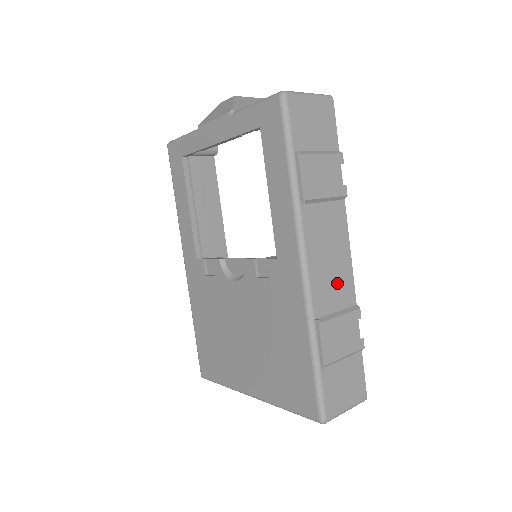
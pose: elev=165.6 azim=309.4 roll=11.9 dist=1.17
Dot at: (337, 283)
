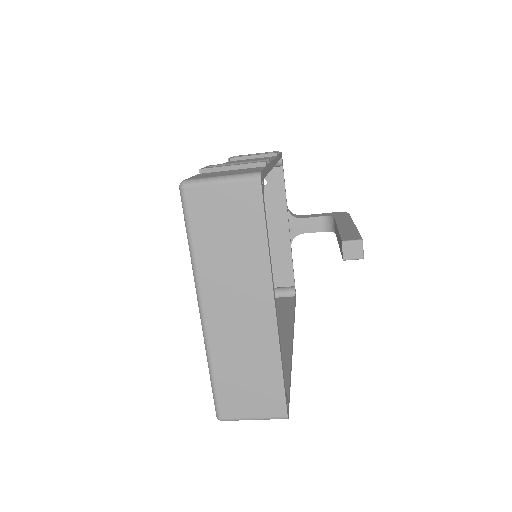
Dot at: occluded
